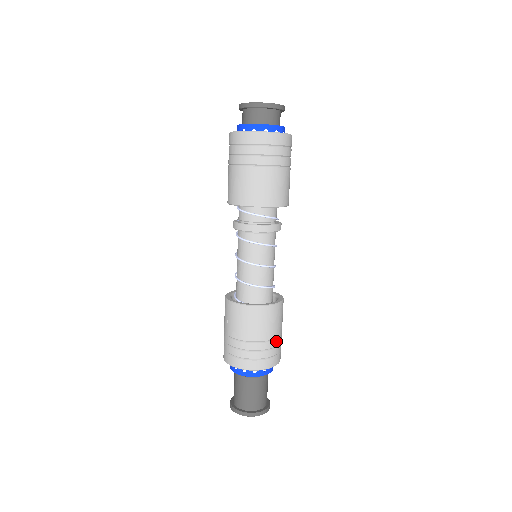
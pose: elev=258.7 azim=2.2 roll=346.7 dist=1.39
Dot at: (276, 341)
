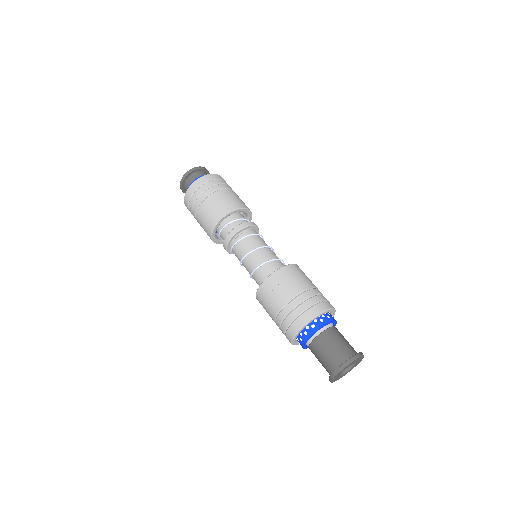
Dot at: occluded
